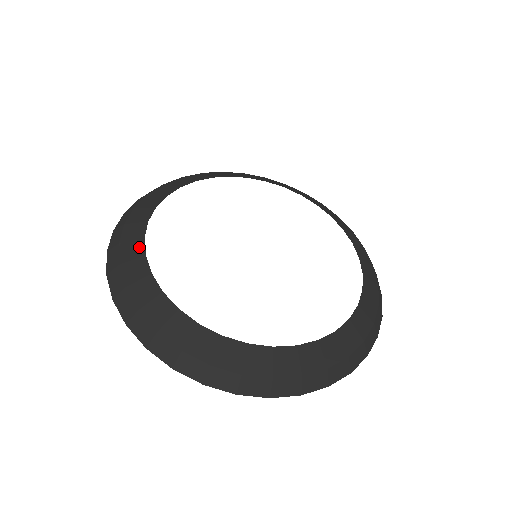
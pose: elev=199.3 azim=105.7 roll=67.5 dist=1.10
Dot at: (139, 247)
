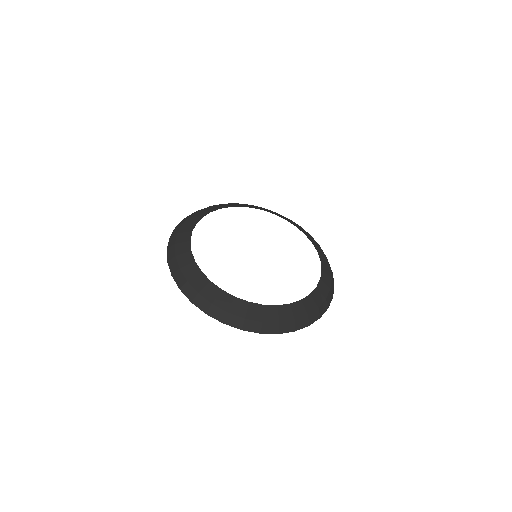
Dot at: (188, 236)
